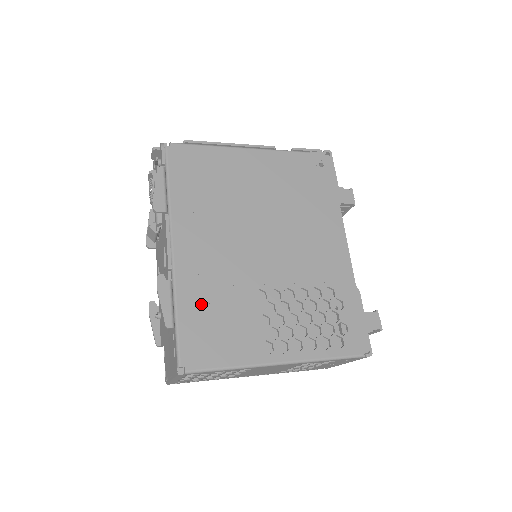
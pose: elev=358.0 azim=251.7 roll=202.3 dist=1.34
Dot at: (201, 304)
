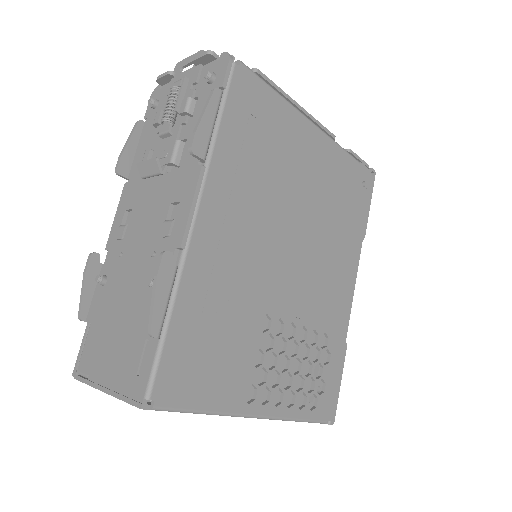
Dot at: (202, 313)
